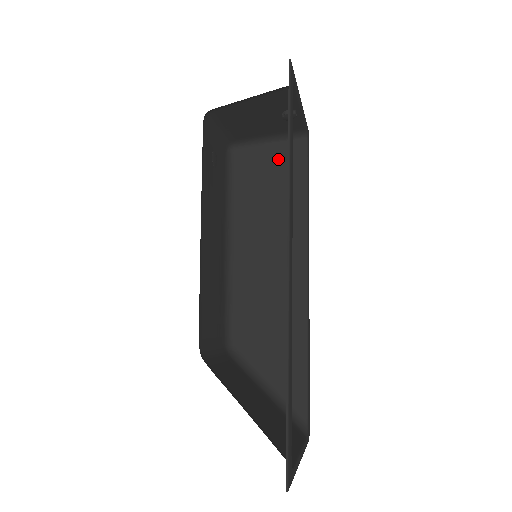
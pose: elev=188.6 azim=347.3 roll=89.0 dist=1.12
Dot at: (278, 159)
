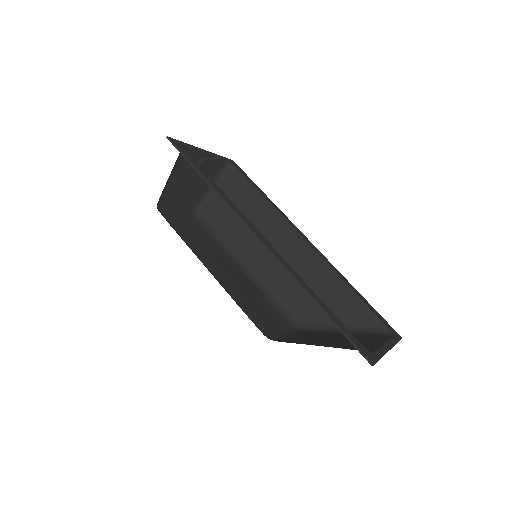
Dot at: (227, 192)
